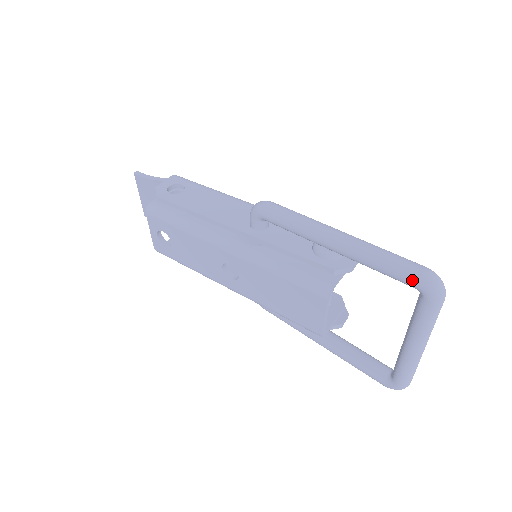
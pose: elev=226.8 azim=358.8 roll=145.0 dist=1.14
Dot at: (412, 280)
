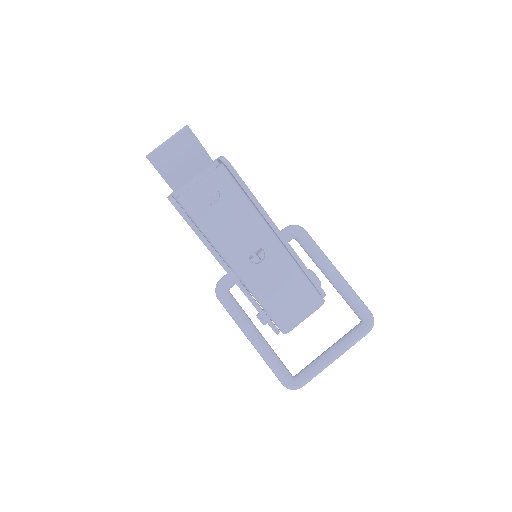
Dot at: (368, 314)
